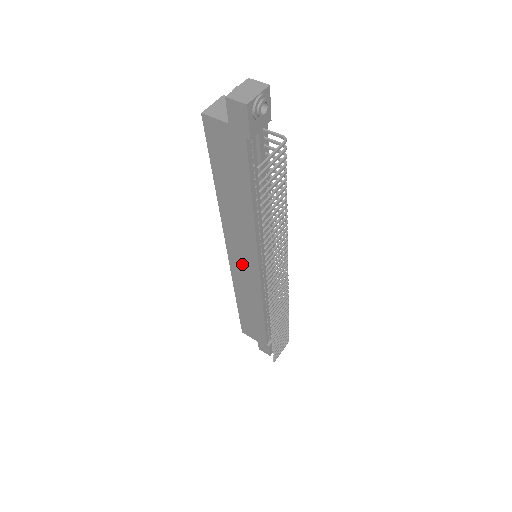
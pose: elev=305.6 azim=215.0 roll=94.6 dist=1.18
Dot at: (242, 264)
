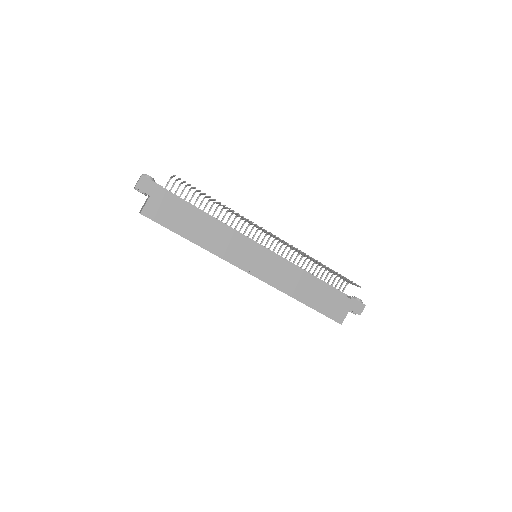
Dot at: (259, 264)
